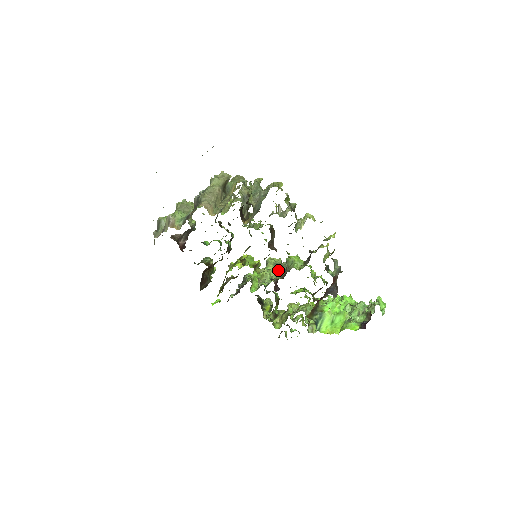
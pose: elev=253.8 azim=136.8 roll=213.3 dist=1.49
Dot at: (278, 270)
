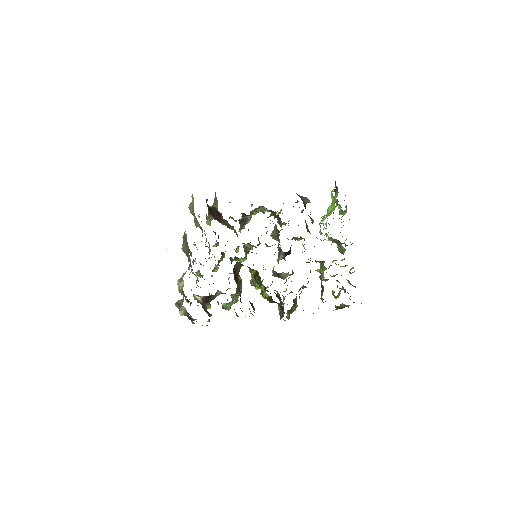
Dot at: (279, 255)
